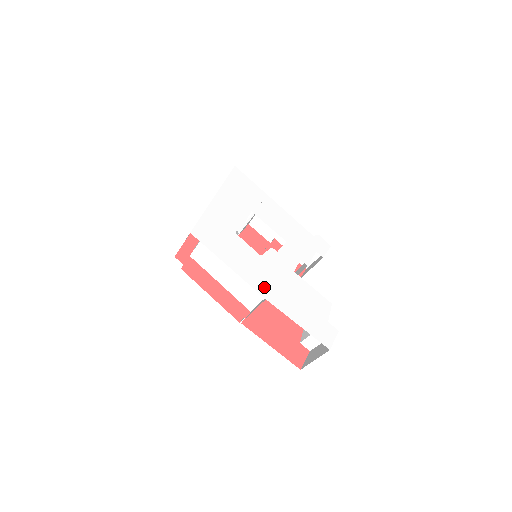
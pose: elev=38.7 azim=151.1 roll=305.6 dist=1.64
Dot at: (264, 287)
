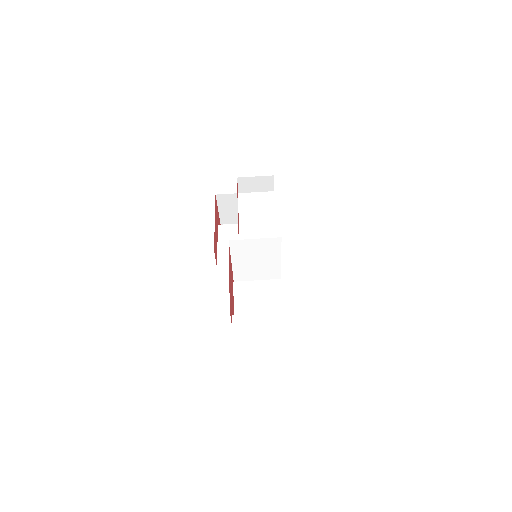
Dot at: occluded
